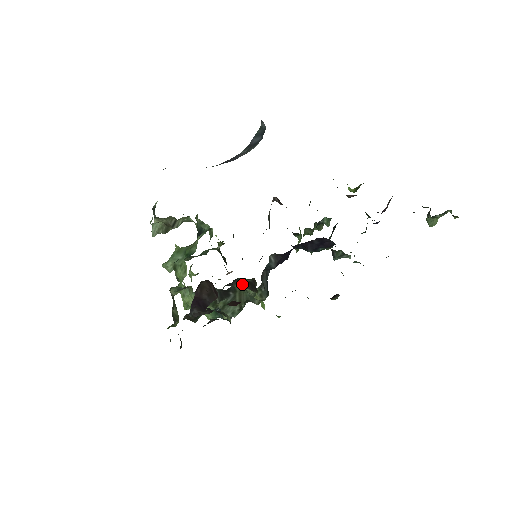
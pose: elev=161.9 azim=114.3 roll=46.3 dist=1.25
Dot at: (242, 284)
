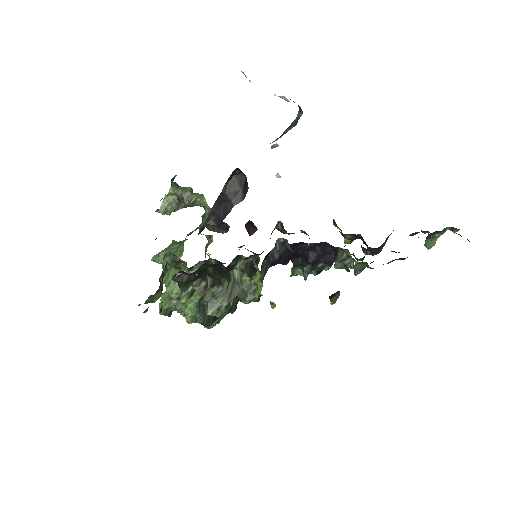
Dot at: (240, 268)
